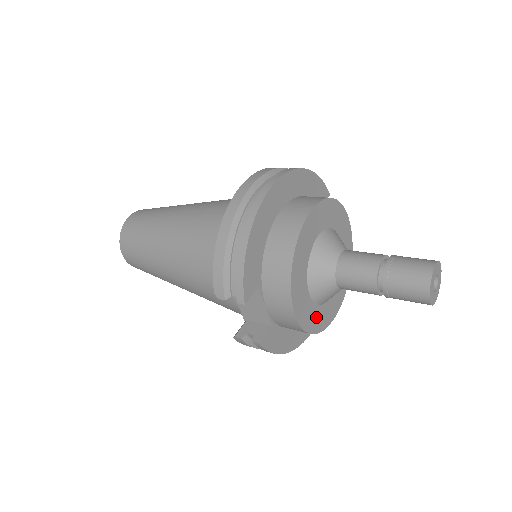
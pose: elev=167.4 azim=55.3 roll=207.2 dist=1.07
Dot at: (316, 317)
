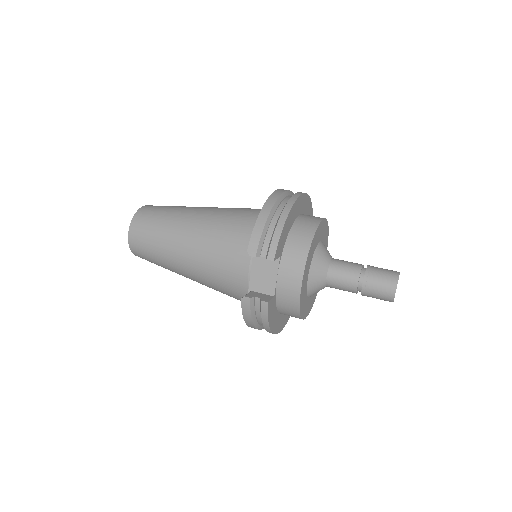
Dot at: (304, 302)
